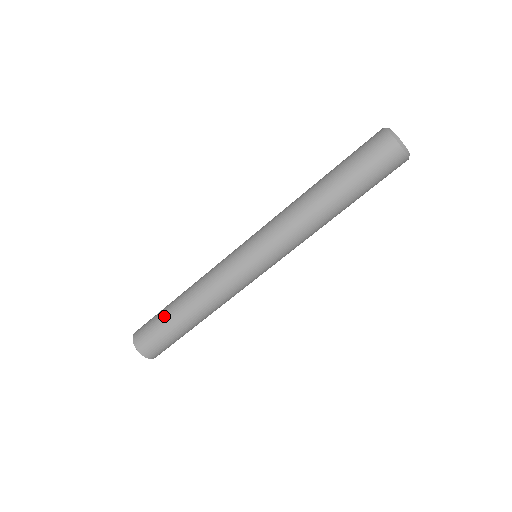
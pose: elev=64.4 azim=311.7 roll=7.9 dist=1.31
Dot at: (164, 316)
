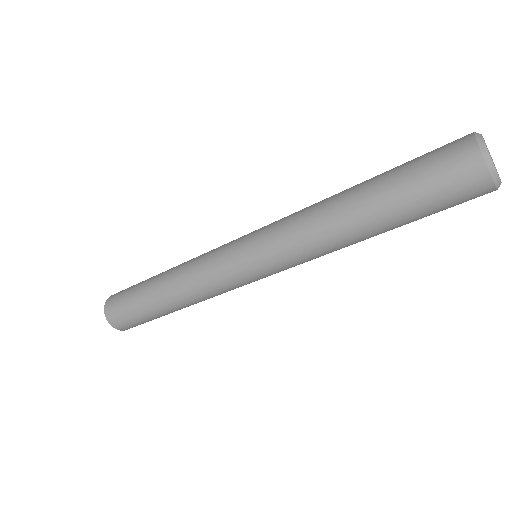
Dot at: (140, 285)
